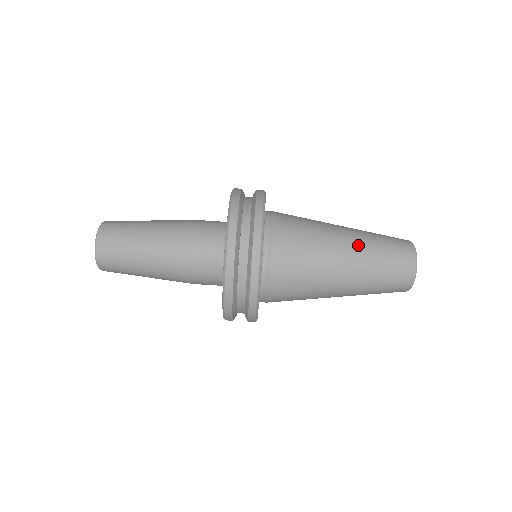
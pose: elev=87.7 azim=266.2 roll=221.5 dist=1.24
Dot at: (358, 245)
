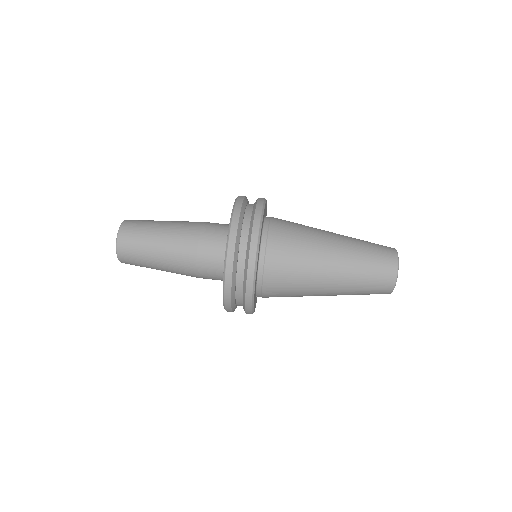
Dot at: (345, 253)
